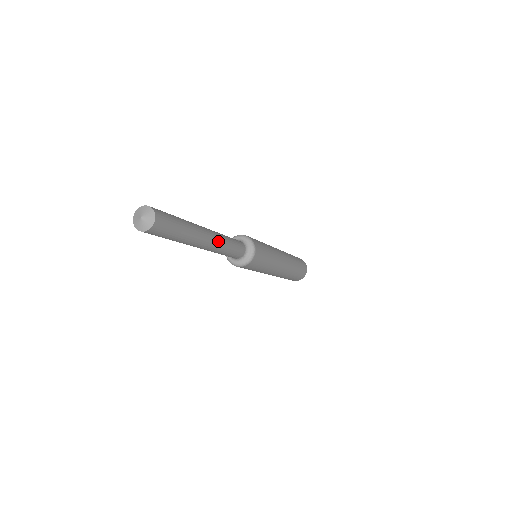
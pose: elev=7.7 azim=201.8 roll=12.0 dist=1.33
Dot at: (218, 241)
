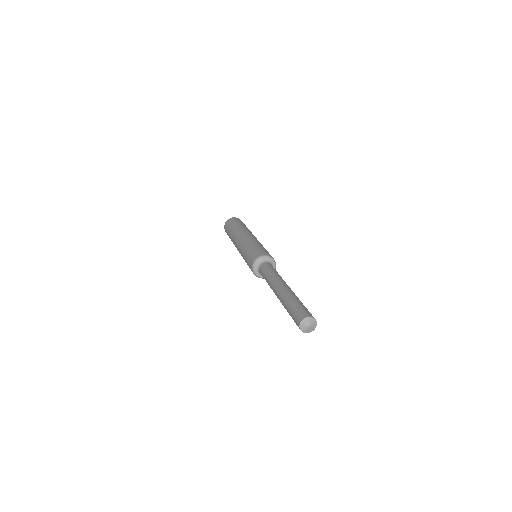
Dot at: occluded
